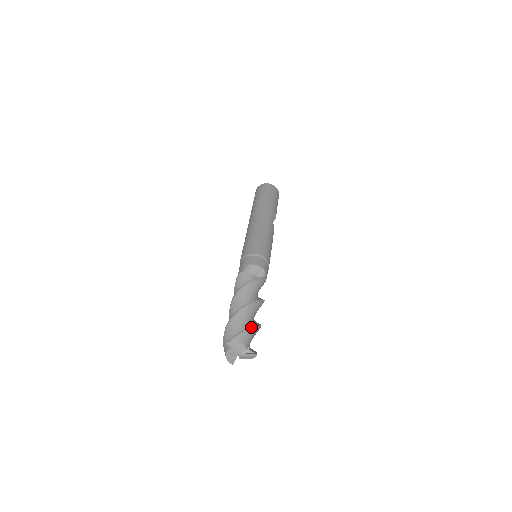
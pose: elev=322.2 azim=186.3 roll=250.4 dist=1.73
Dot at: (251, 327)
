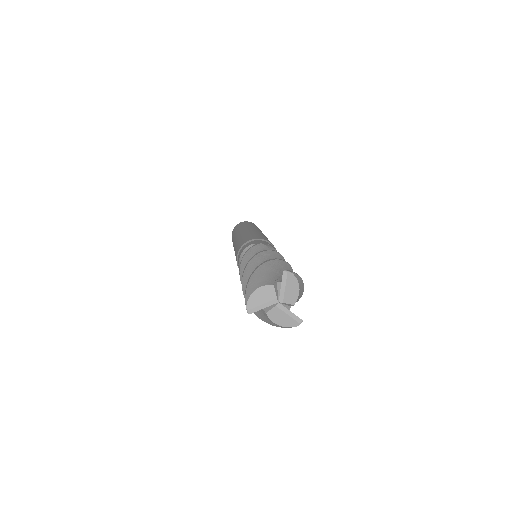
Dot at: occluded
